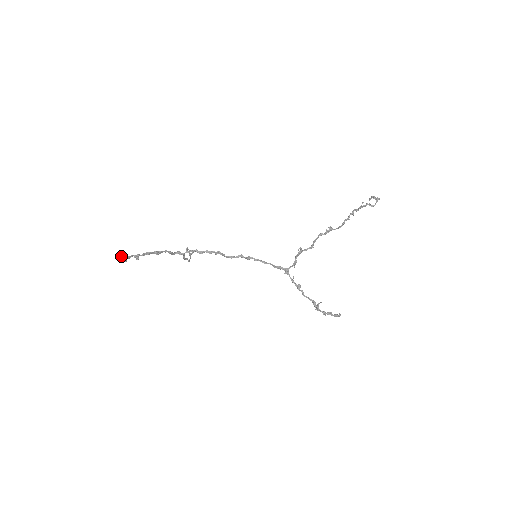
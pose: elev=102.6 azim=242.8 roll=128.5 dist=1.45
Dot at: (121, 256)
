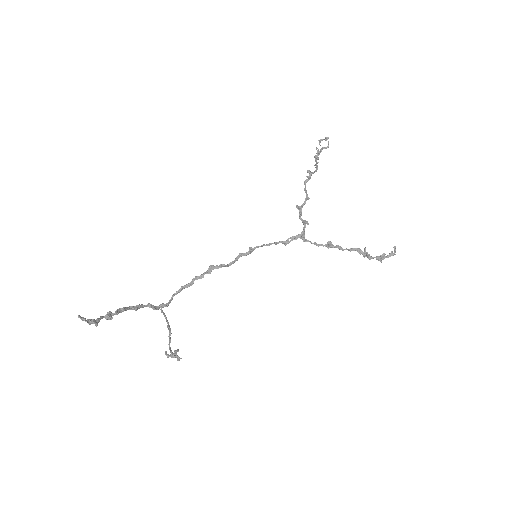
Dot at: (84, 319)
